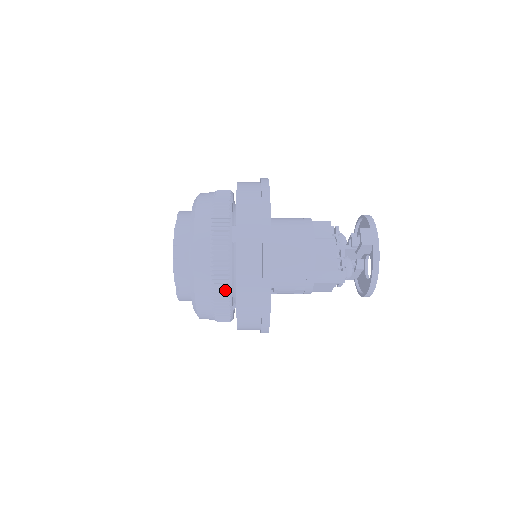
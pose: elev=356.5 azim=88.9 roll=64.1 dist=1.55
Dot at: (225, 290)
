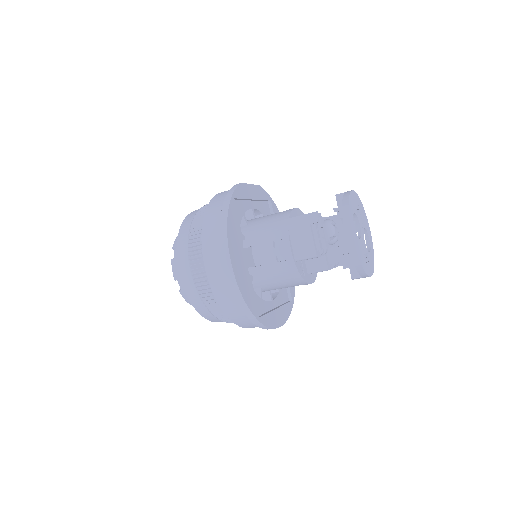
Dot at: (200, 224)
